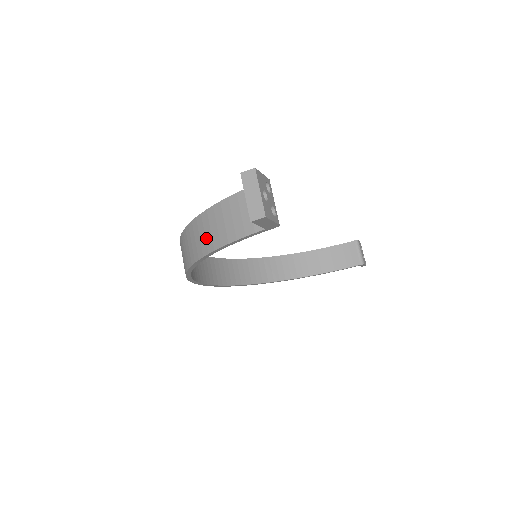
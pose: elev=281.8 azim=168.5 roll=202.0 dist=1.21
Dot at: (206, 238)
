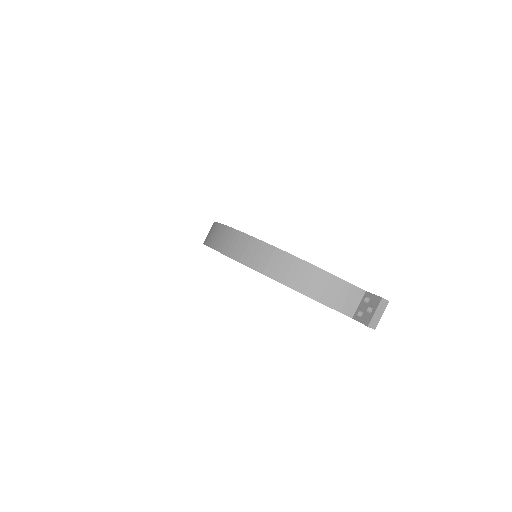
Dot at: (310, 285)
